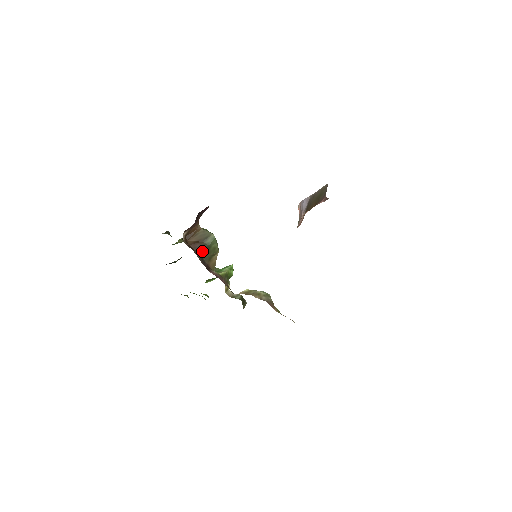
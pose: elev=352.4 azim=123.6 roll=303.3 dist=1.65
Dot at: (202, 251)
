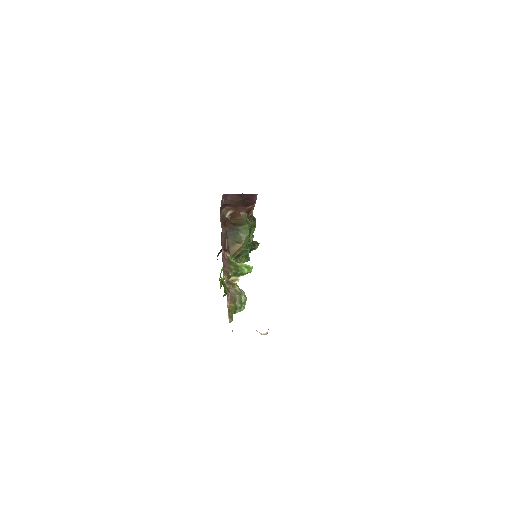
Dot at: (231, 232)
